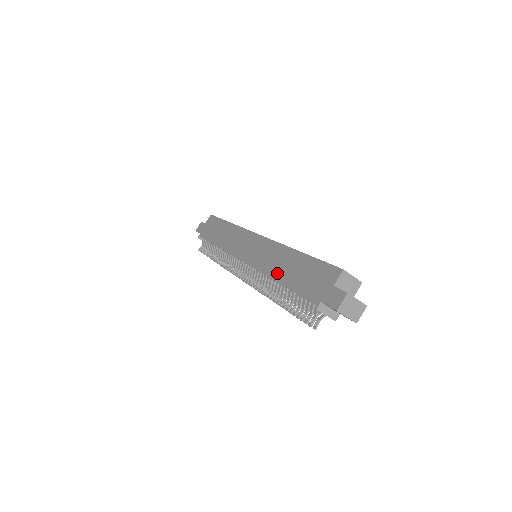
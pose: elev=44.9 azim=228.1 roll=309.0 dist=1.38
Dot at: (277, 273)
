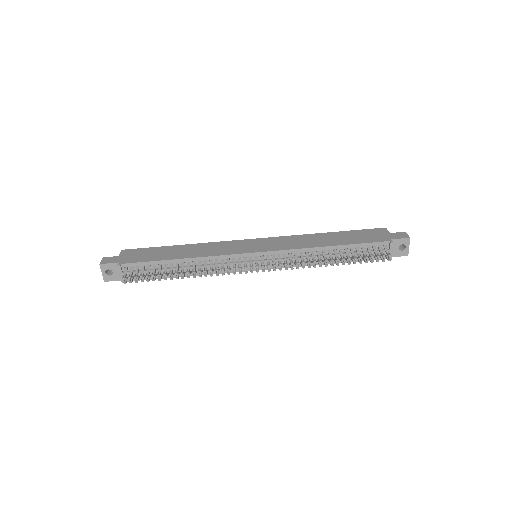
Dot at: (323, 243)
